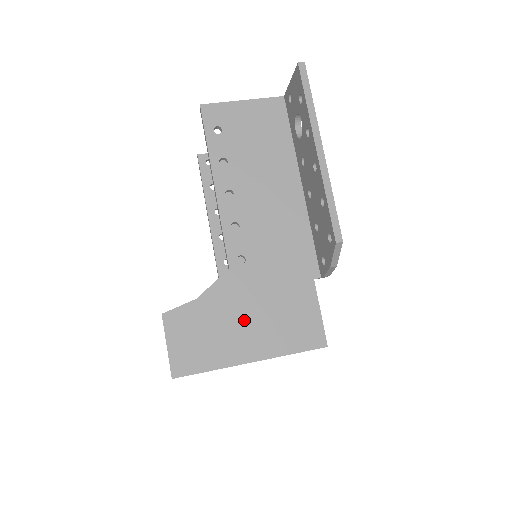
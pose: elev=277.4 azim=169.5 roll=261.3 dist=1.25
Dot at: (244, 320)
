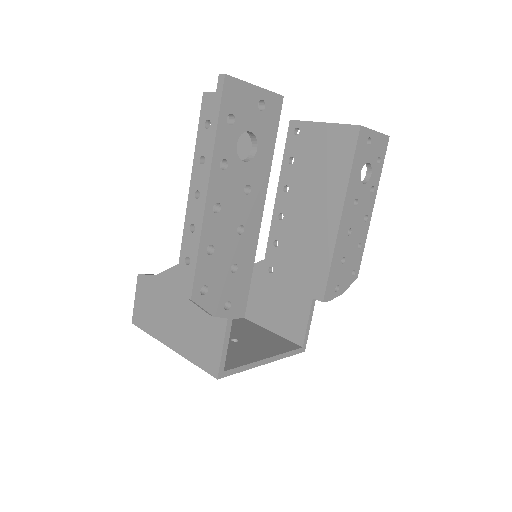
Dot at: (175, 312)
